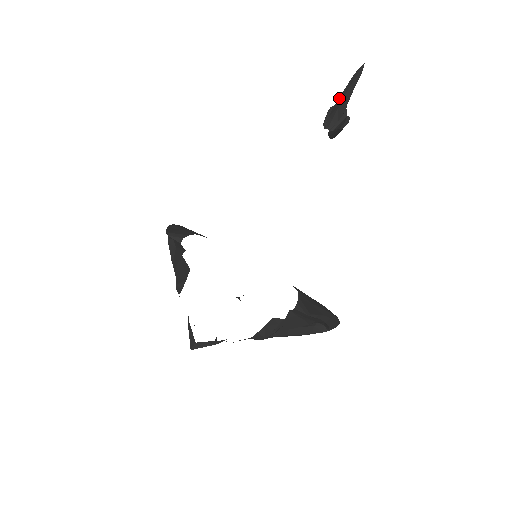
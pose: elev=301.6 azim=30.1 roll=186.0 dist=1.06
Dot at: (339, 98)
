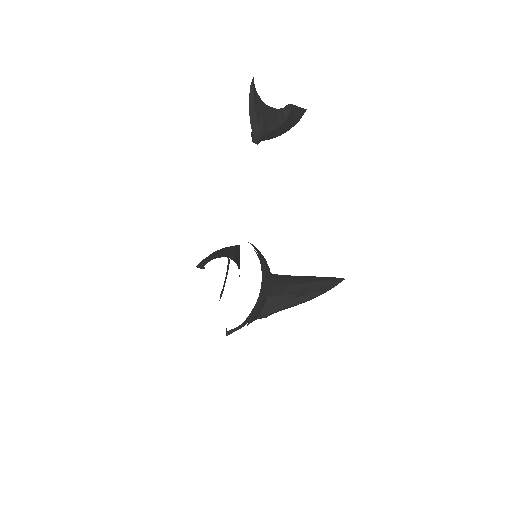
Dot at: (250, 115)
